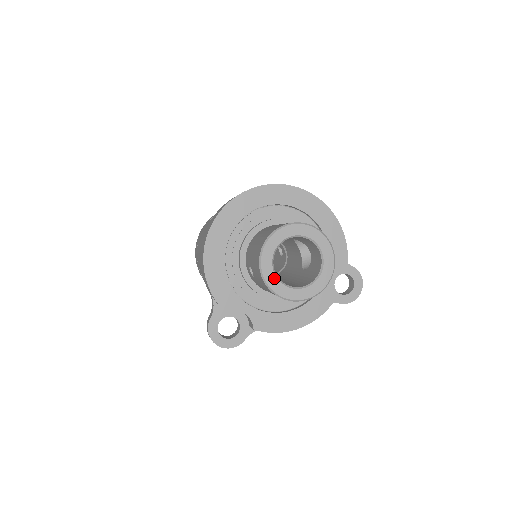
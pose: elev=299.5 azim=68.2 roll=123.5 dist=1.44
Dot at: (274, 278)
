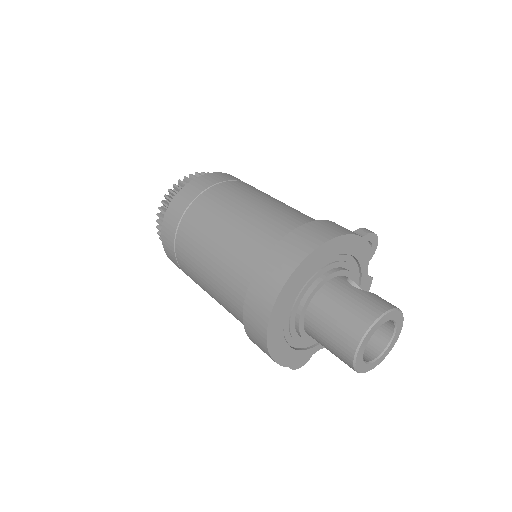
Dot at: (368, 366)
